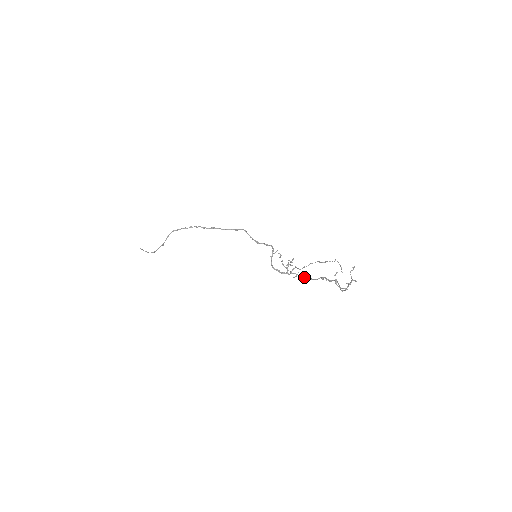
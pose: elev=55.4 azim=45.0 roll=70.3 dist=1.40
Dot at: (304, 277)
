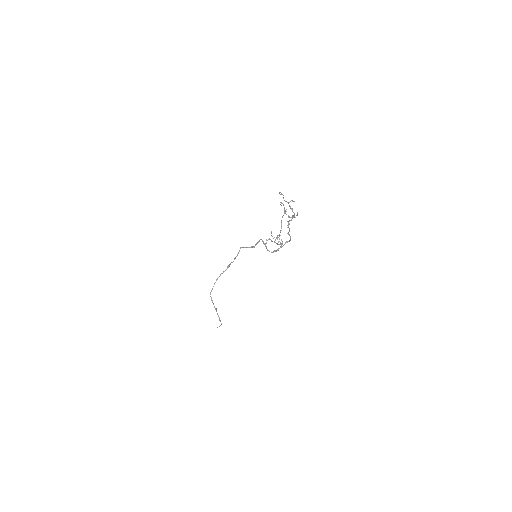
Dot at: occluded
